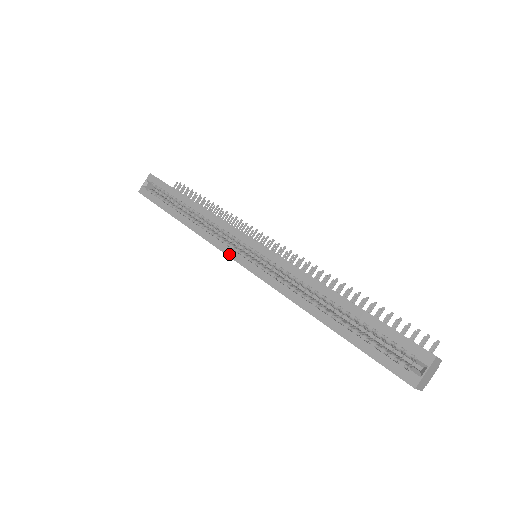
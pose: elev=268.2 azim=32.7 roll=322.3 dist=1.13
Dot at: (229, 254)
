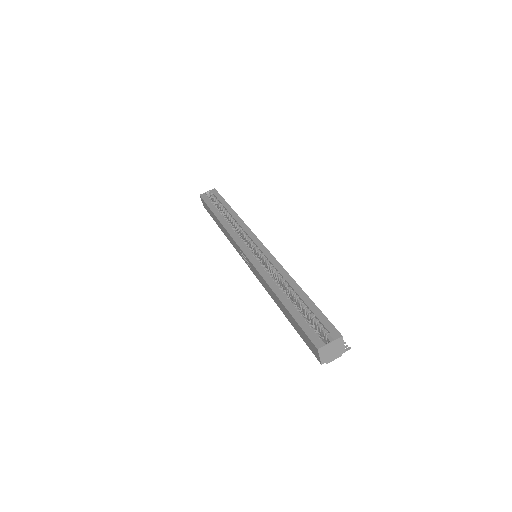
Dot at: (239, 244)
